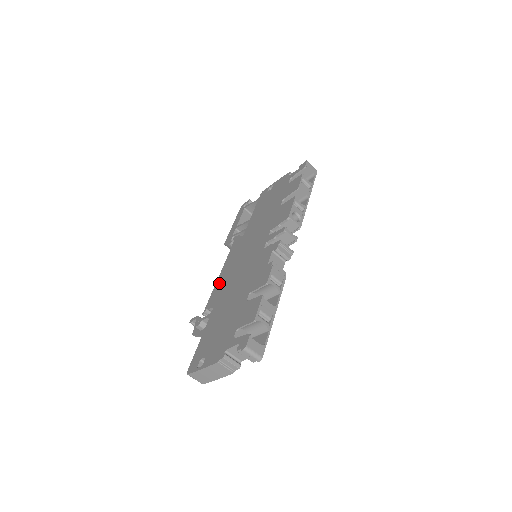
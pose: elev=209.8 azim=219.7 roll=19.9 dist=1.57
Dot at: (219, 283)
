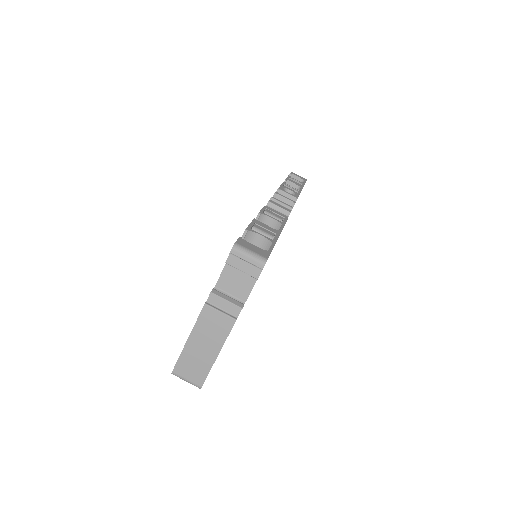
Dot at: occluded
